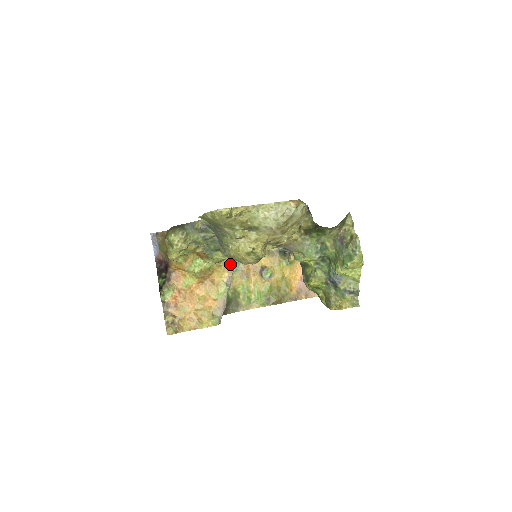
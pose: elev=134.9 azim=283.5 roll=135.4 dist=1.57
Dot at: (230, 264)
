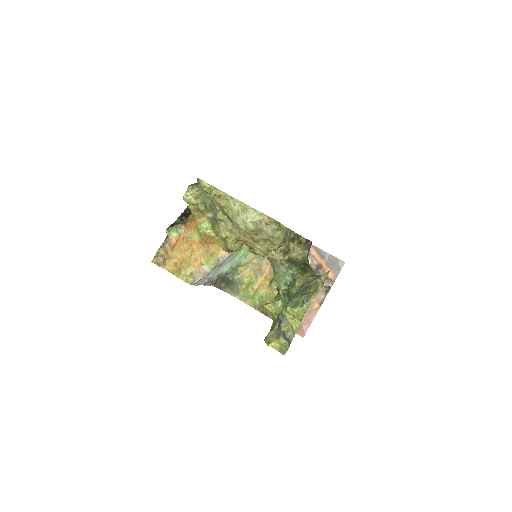
Dot at: occluded
